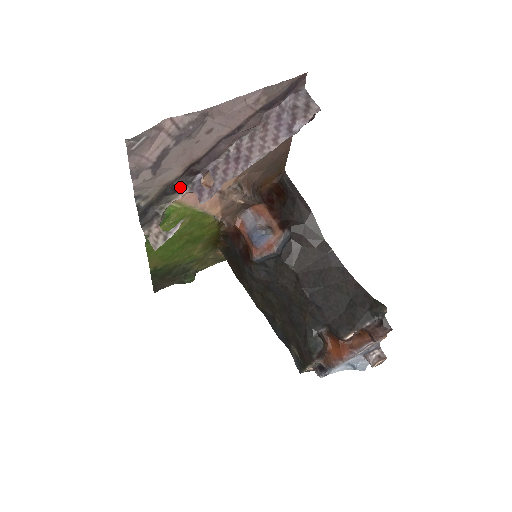
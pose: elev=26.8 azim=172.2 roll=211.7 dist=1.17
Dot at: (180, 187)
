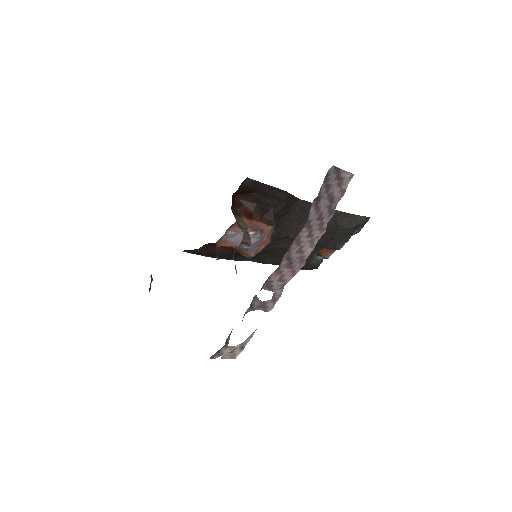
Dot at: occluded
